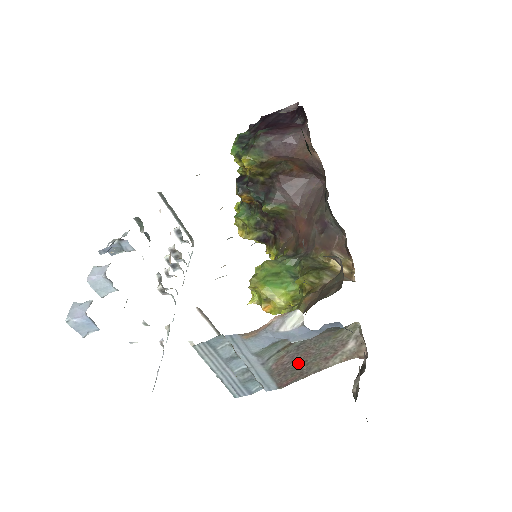
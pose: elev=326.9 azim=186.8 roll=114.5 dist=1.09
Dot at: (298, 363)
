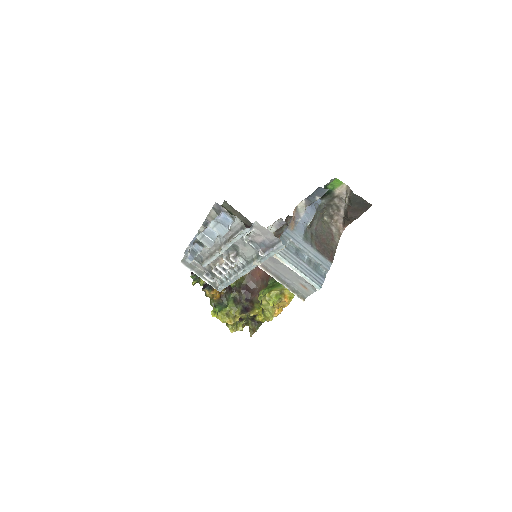
Dot at: (325, 245)
